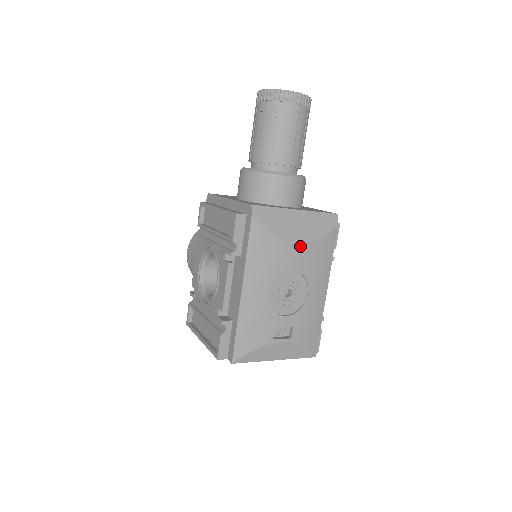
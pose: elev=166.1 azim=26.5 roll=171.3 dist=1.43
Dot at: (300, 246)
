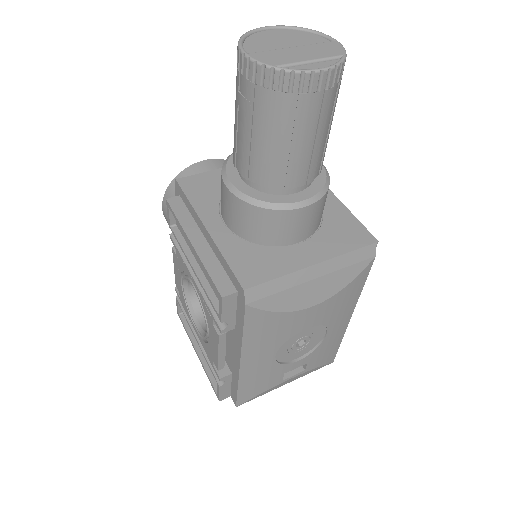
Dot at: (318, 306)
